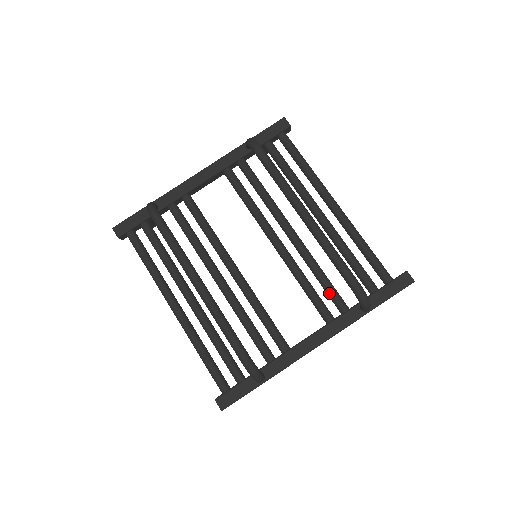
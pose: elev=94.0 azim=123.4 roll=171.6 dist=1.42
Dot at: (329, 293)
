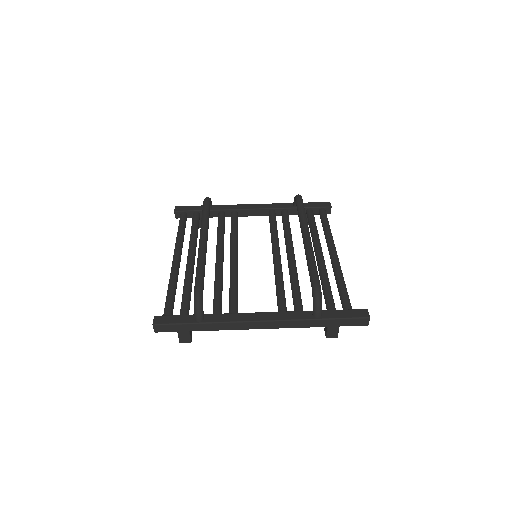
Dot at: (294, 296)
